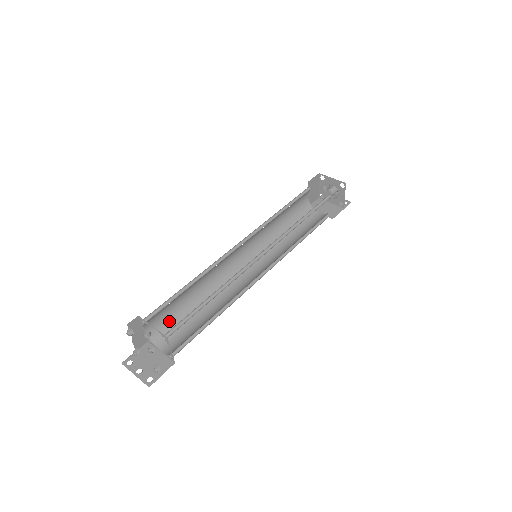
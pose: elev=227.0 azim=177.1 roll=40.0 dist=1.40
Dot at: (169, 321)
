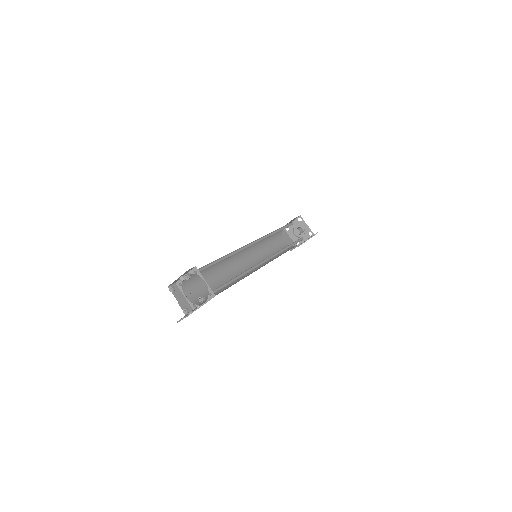
Dot at: (205, 295)
